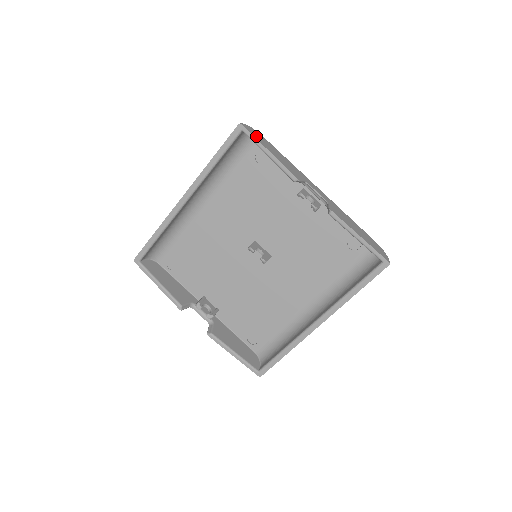
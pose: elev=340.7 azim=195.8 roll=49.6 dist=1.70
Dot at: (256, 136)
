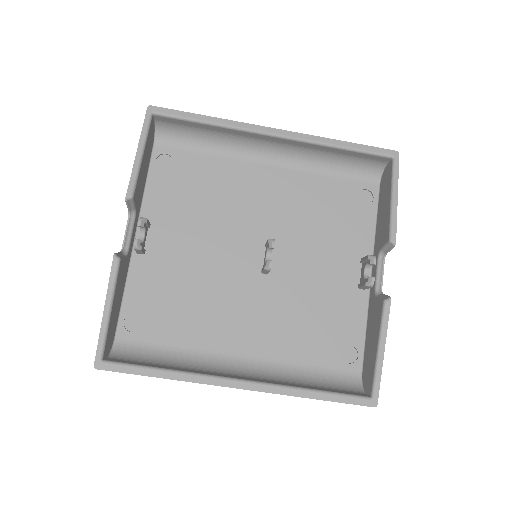
Dot at: occluded
